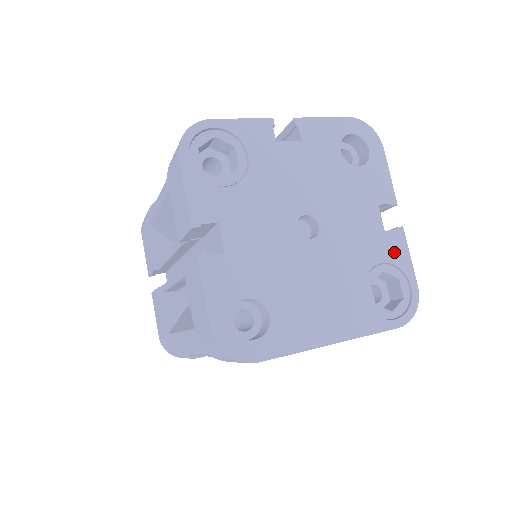
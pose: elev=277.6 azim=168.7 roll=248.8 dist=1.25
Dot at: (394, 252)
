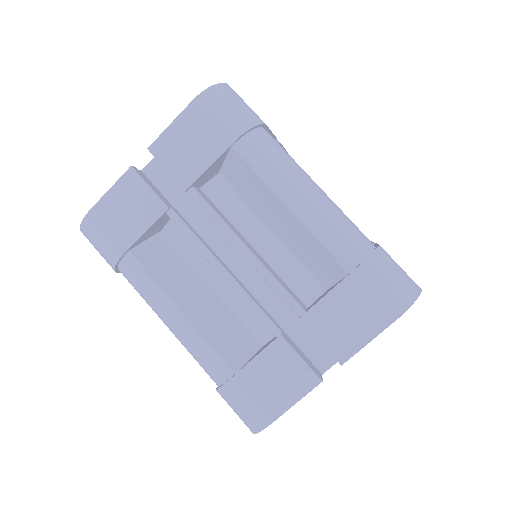
Dot at: occluded
